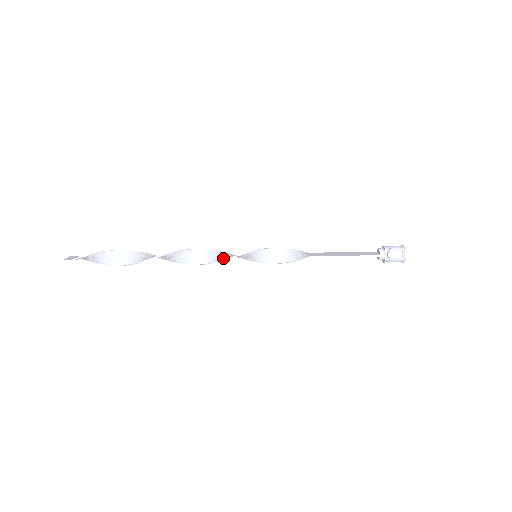
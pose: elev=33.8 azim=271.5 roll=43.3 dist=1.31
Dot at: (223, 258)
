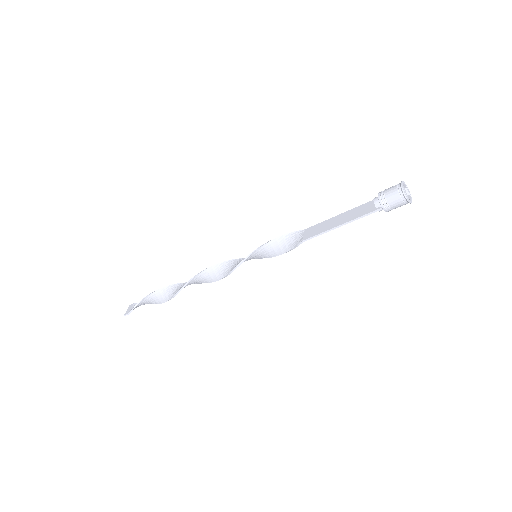
Dot at: (228, 271)
